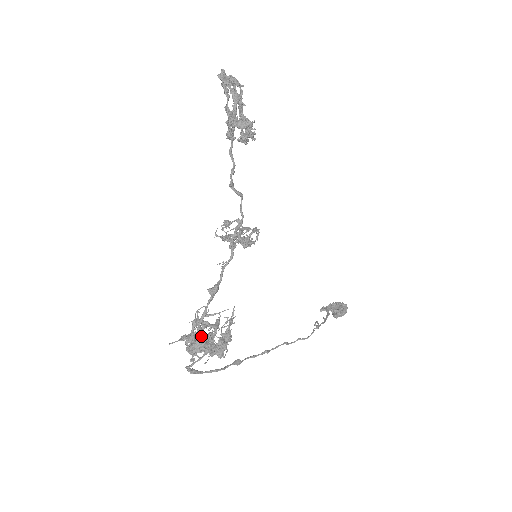
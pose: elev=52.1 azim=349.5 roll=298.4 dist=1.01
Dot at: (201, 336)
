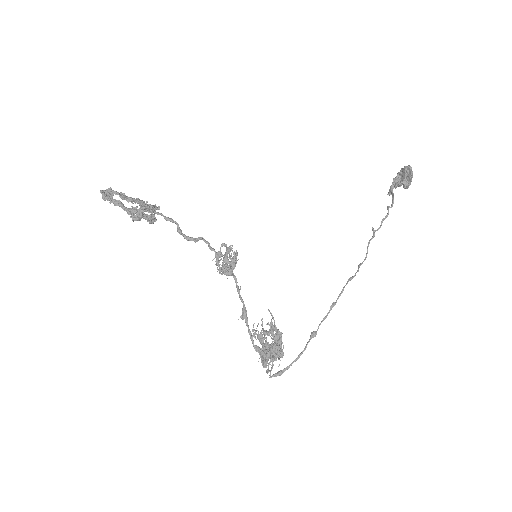
Dot at: (260, 352)
